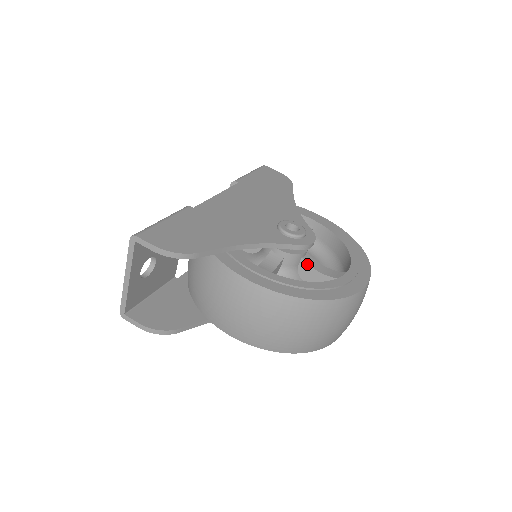
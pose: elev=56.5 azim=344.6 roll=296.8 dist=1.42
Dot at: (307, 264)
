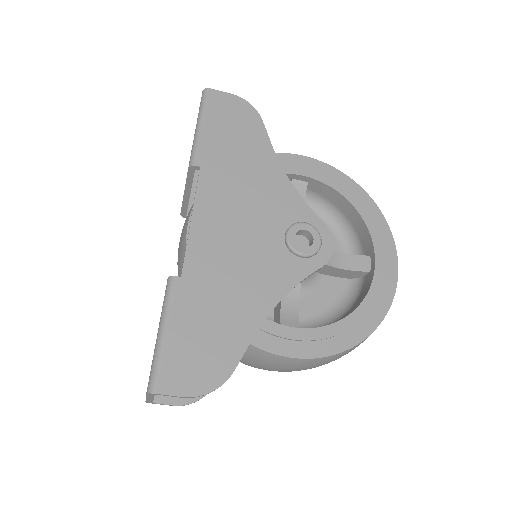
Dot at: (326, 265)
